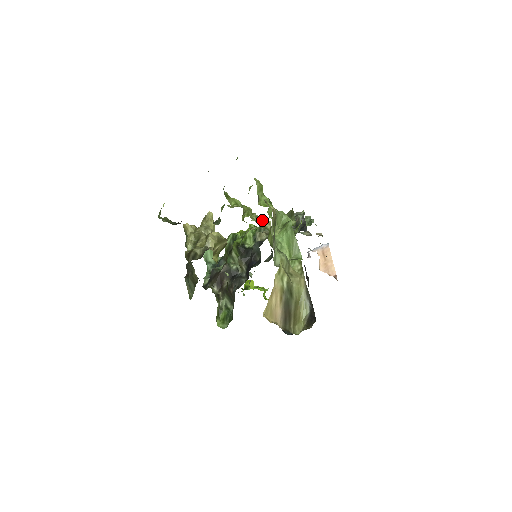
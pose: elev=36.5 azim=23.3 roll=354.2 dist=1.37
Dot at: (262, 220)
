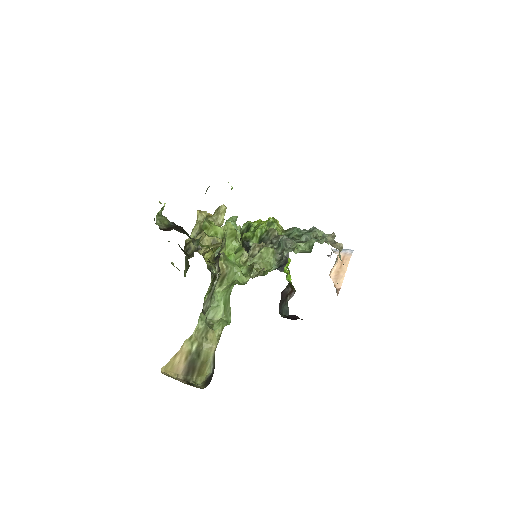
Dot at: occluded
